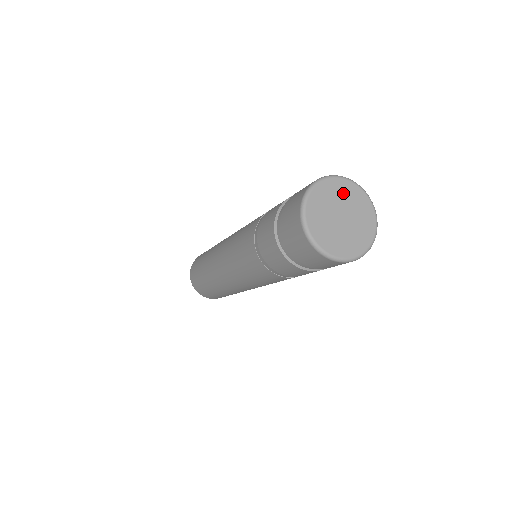
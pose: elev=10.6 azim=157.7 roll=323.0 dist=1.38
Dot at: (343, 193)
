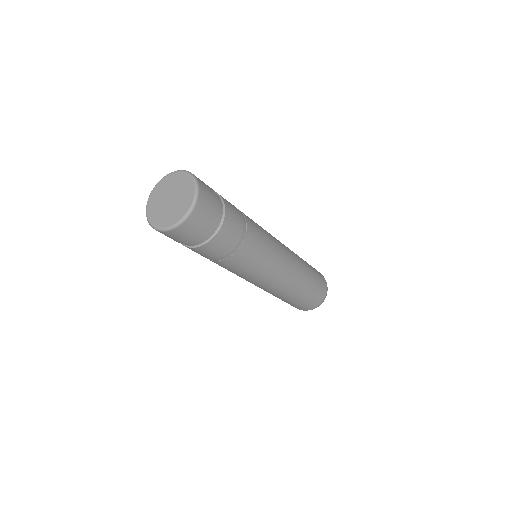
Dot at: (161, 190)
